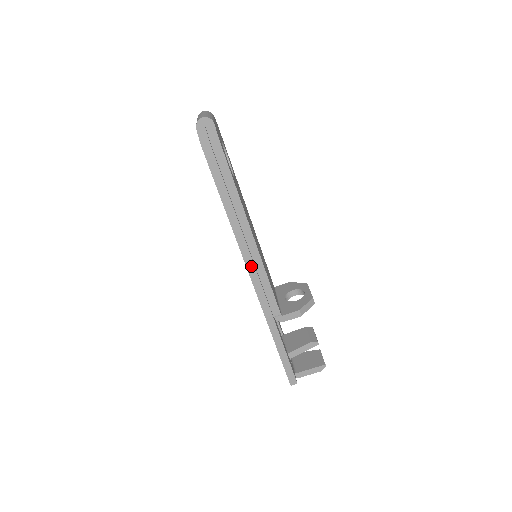
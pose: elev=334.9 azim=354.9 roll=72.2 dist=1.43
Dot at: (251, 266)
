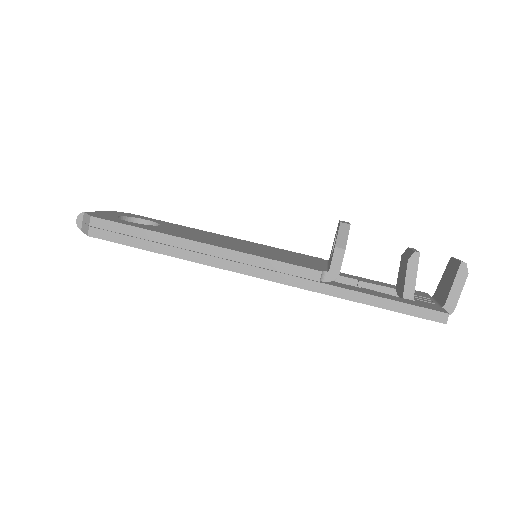
Dot at: (236, 267)
